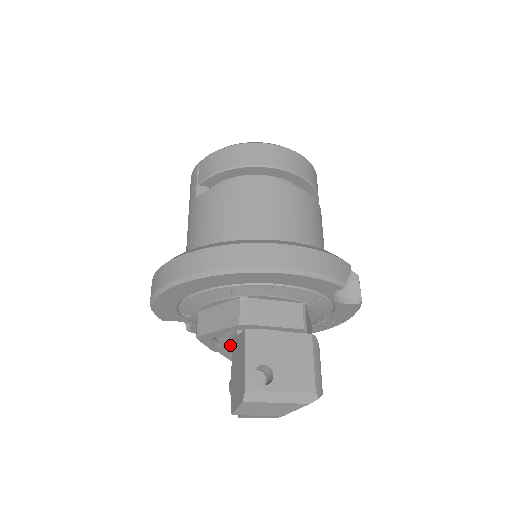
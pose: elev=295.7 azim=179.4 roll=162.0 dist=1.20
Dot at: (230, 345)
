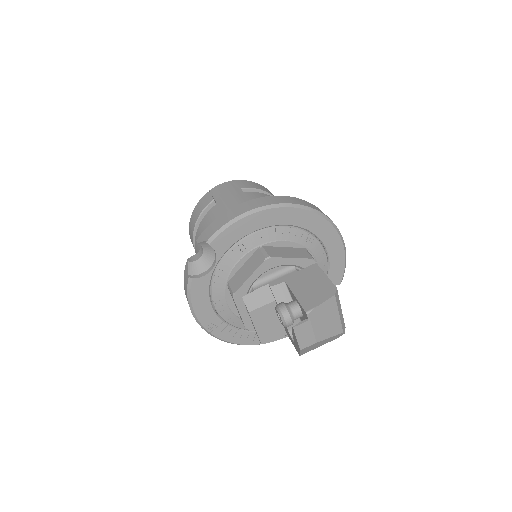
Dot at: (280, 280)
